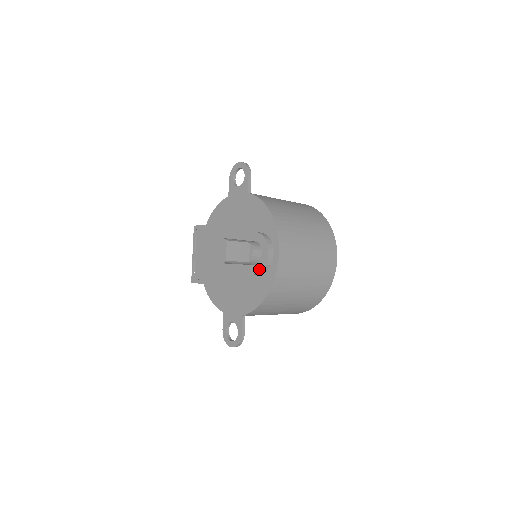
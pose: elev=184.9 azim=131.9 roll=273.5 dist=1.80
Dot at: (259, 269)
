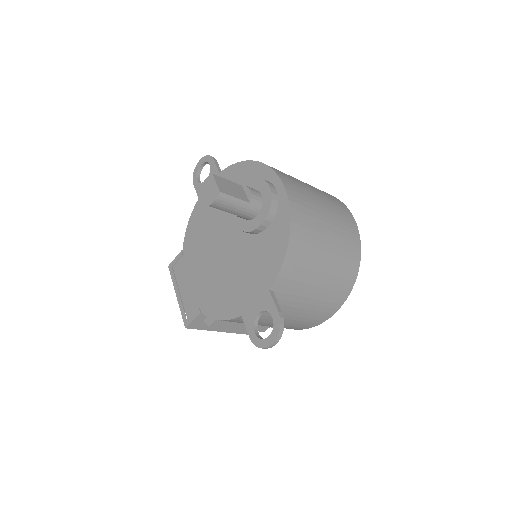
Dot at: (266, 211)
